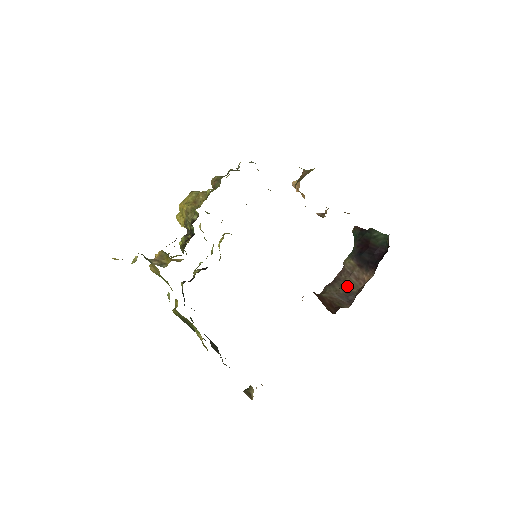
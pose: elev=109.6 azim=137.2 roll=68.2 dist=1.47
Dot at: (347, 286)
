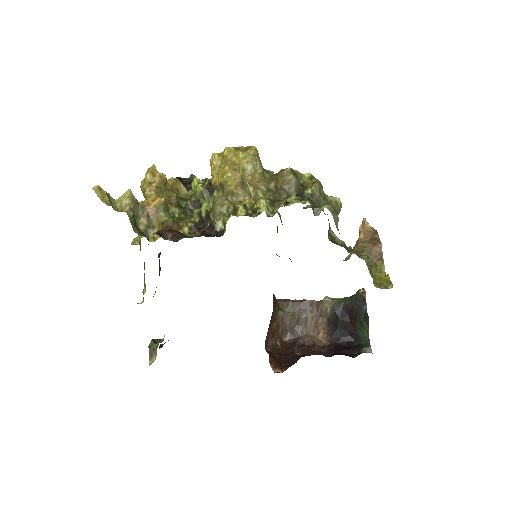
Dot at: (304, 321)
